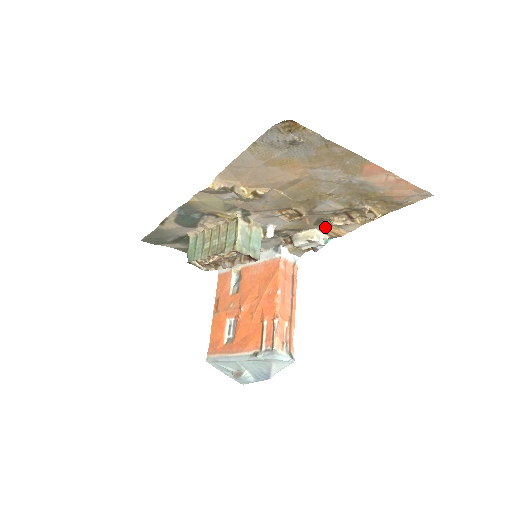
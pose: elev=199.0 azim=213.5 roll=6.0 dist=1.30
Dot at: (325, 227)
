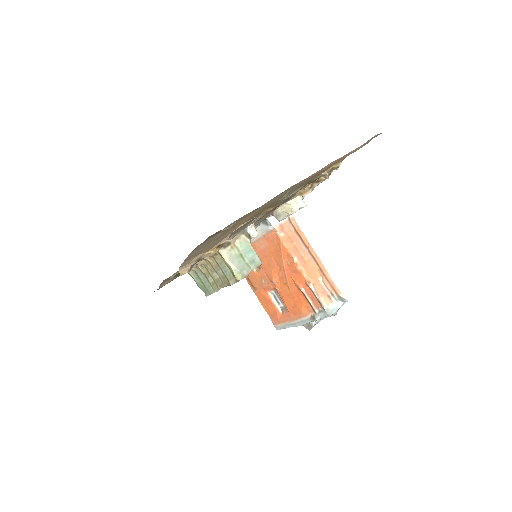
Dot at: (296, 194)
